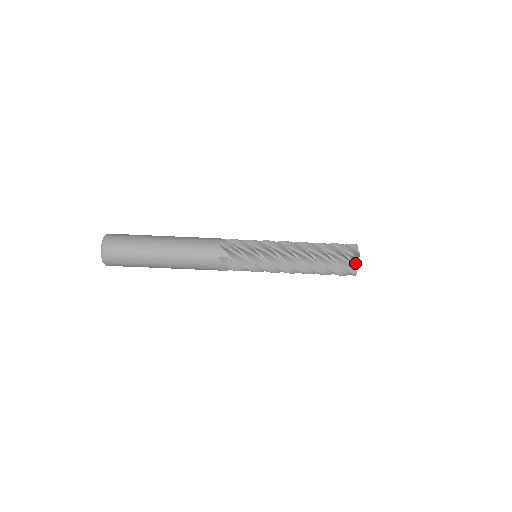
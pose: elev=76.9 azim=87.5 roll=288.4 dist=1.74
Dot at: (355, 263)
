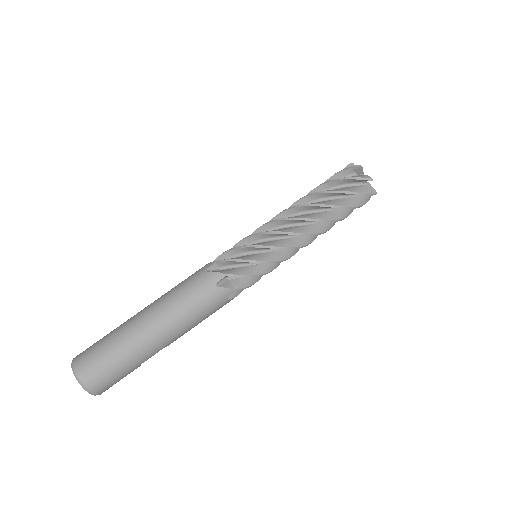
Dot at: (365, 179)
